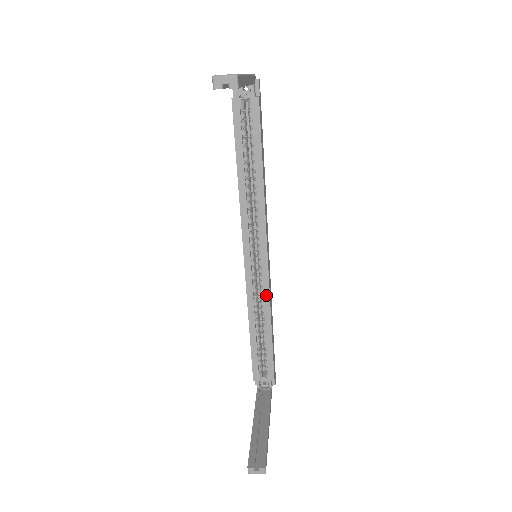
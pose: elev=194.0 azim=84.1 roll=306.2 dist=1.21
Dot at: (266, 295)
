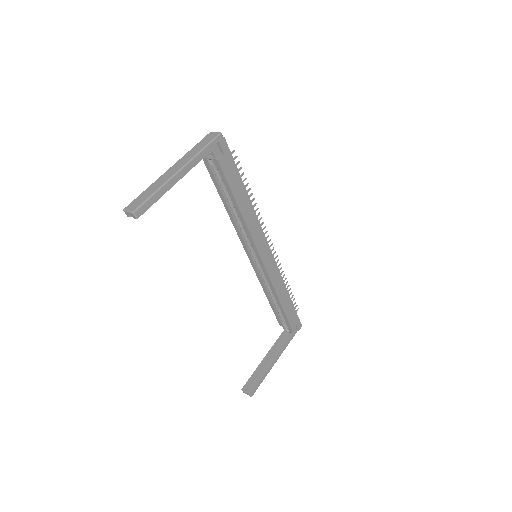
Dot at: (269, 281)
